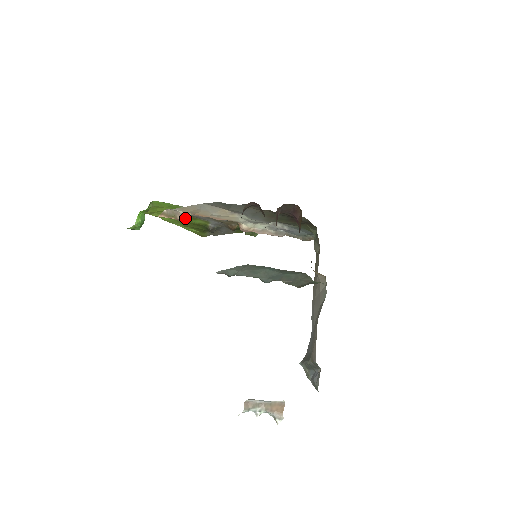
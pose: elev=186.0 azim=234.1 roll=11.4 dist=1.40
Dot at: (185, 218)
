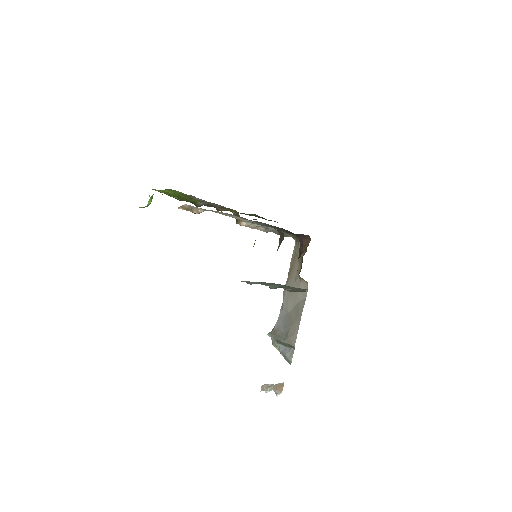
Dot at: occluded
